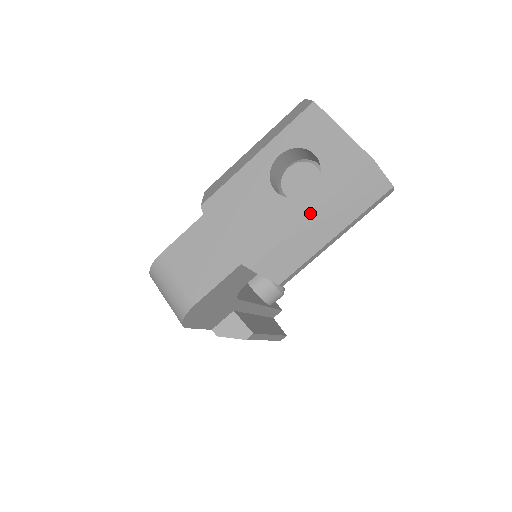
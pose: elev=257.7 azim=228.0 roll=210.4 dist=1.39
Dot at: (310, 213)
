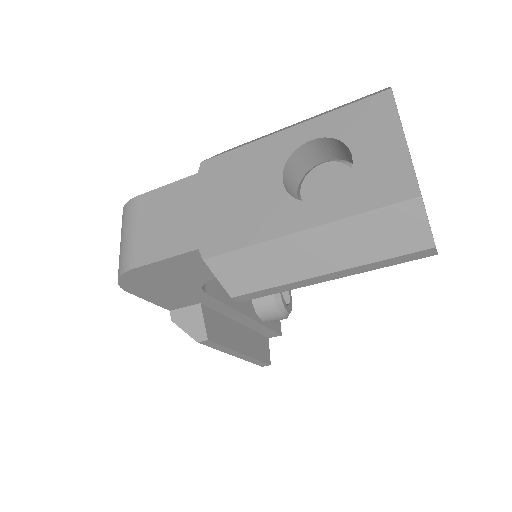
Dot at: (303, 227)
